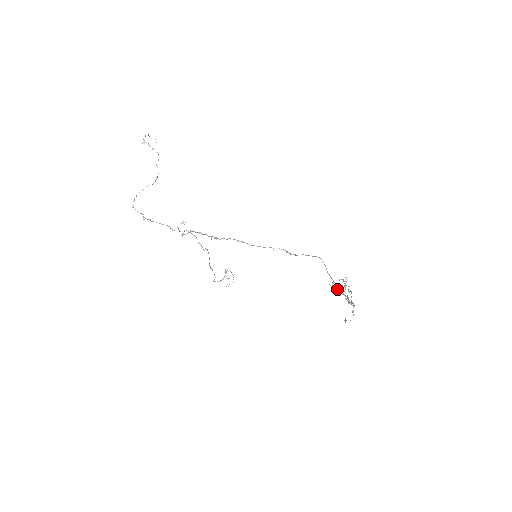
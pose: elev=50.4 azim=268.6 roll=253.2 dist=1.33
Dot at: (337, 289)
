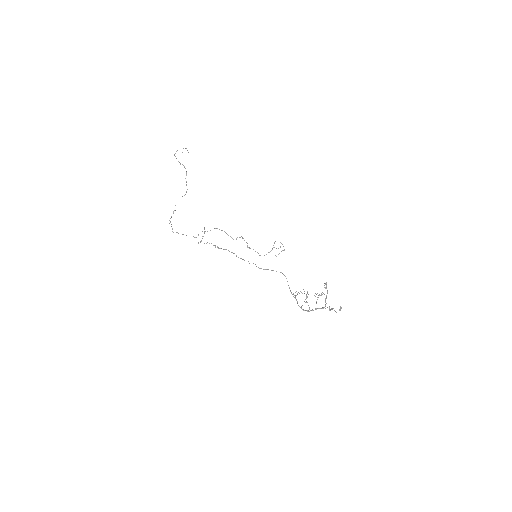
Dot at: (296, 300)
